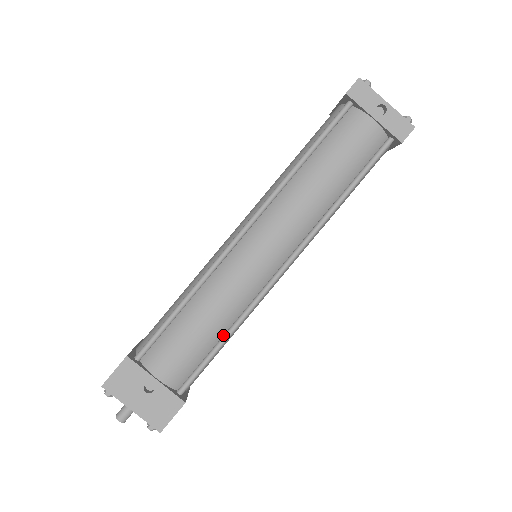
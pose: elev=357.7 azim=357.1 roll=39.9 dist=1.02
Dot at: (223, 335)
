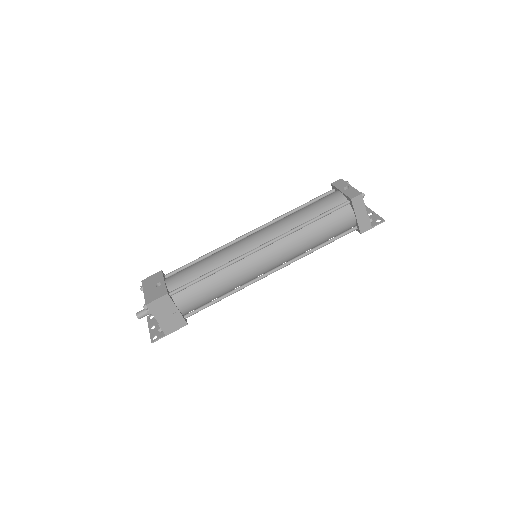
Dot at: (210, 272)
